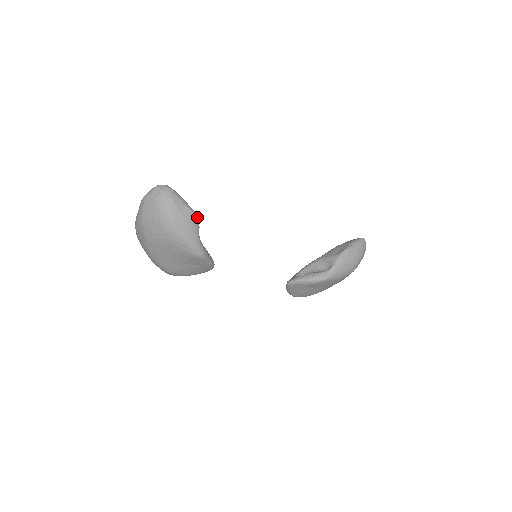
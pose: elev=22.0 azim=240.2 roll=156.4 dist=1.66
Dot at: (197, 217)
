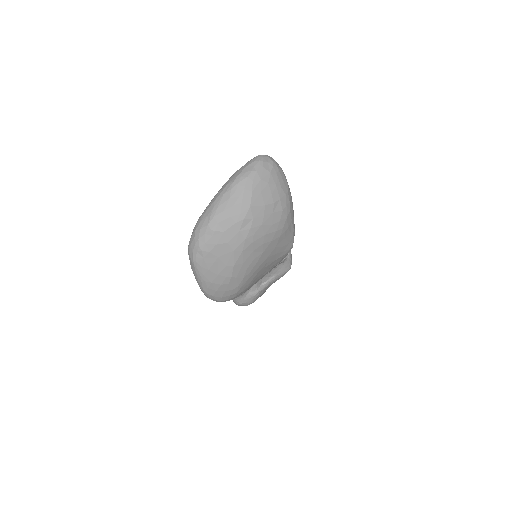
Dot at: occluded
